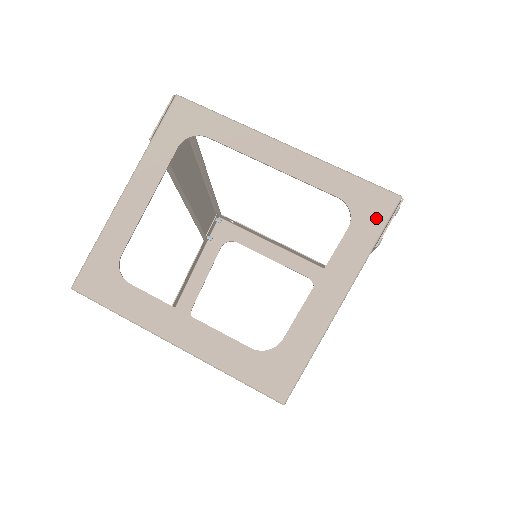
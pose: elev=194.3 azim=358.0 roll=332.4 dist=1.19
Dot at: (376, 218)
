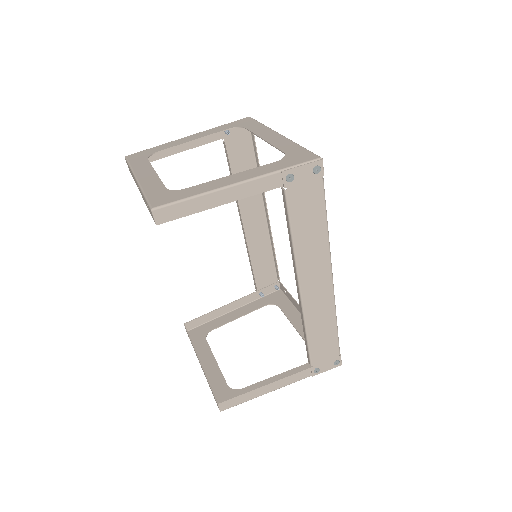
Dot at: (295, 162)
